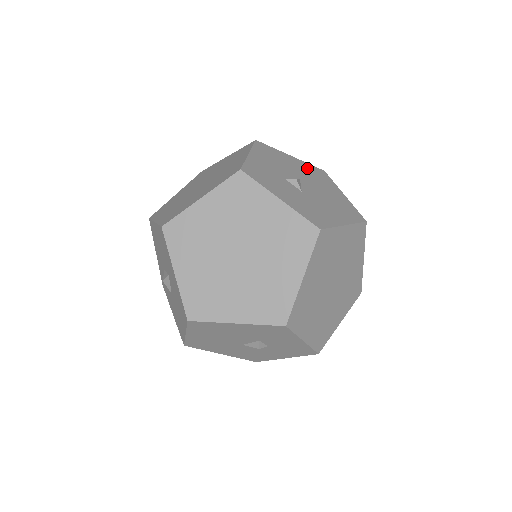
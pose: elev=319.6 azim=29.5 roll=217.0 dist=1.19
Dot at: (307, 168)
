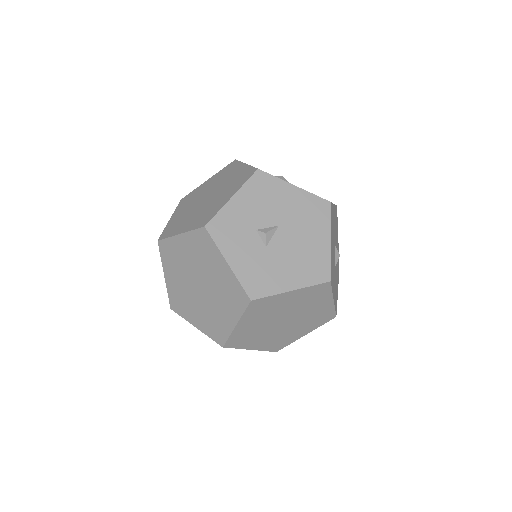
Dot at: (305, 203)
